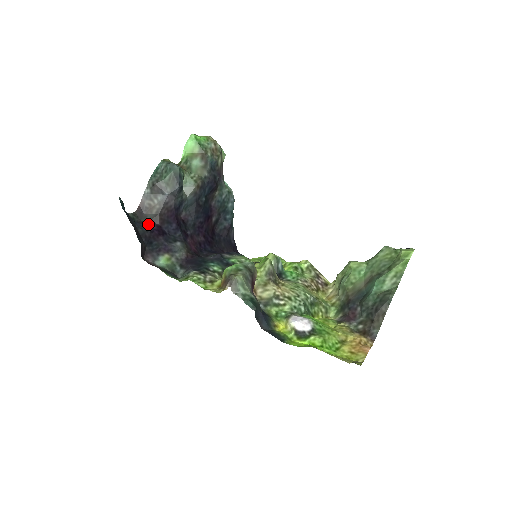
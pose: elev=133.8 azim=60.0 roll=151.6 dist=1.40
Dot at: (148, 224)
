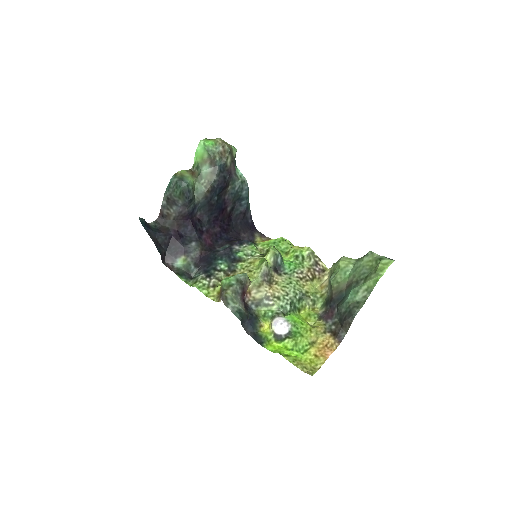
Dot at: (167, 231)
